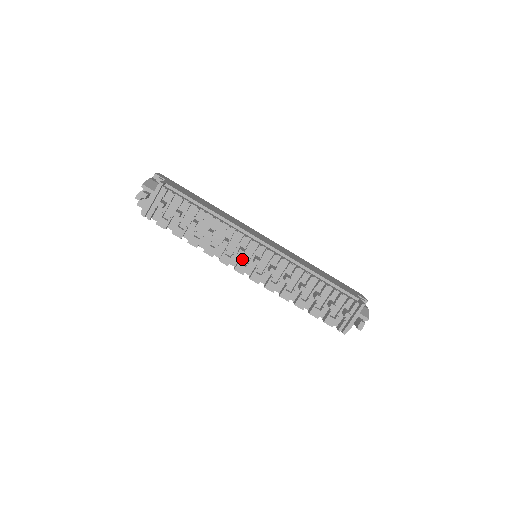
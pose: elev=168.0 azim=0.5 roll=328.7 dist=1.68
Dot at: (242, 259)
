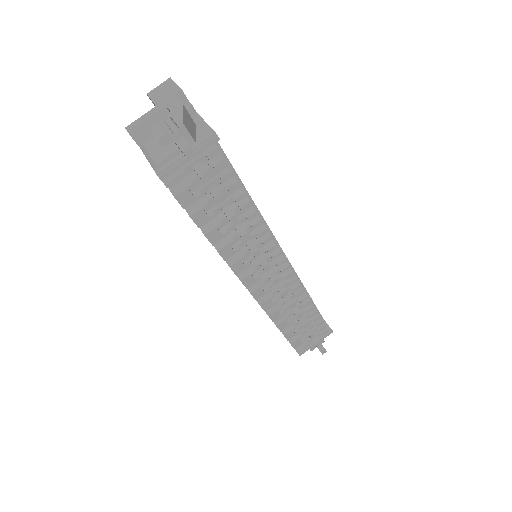
Dot at: (255, 269)
